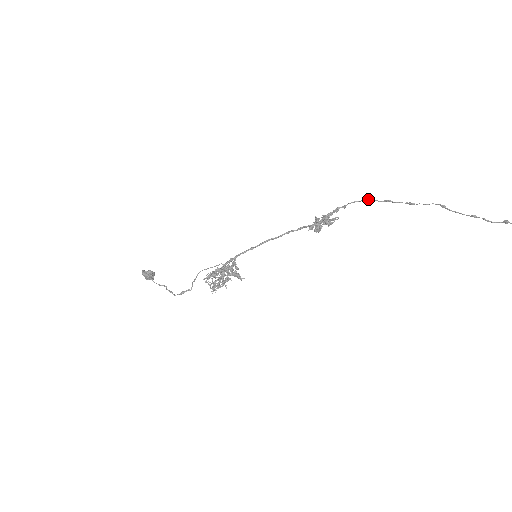
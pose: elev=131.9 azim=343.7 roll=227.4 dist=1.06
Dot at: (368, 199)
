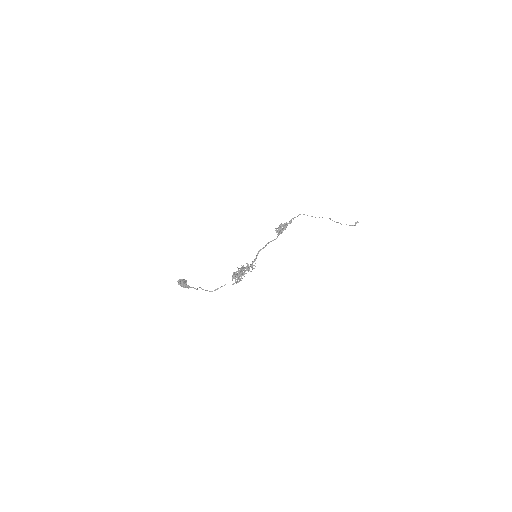
Dot at: (303, 214)
